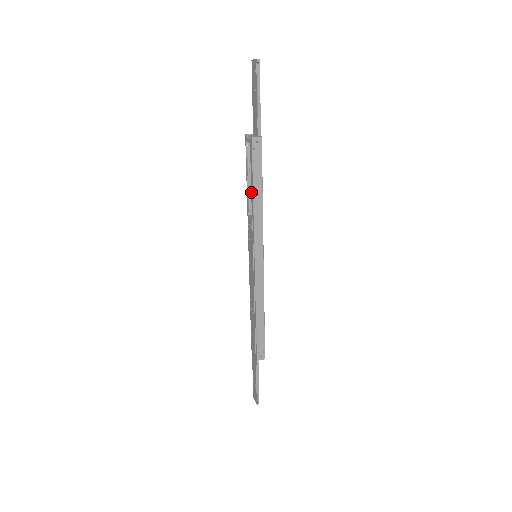
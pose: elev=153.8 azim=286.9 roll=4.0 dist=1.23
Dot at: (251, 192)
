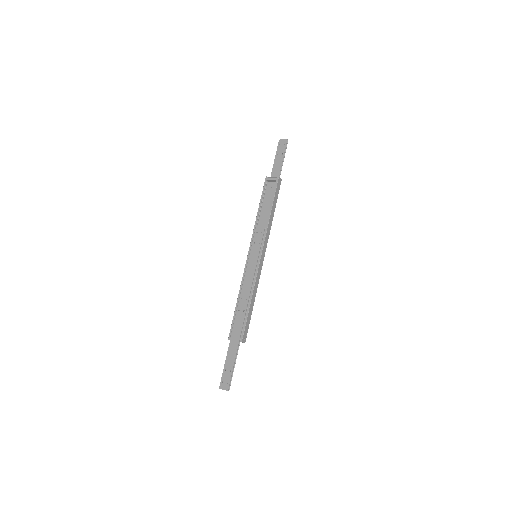
Dot at: (261, 212)
